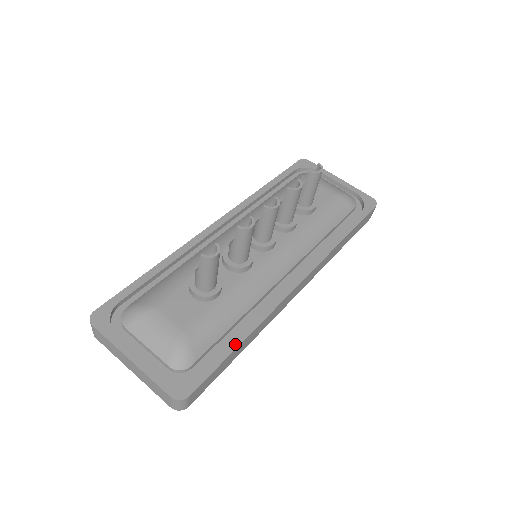
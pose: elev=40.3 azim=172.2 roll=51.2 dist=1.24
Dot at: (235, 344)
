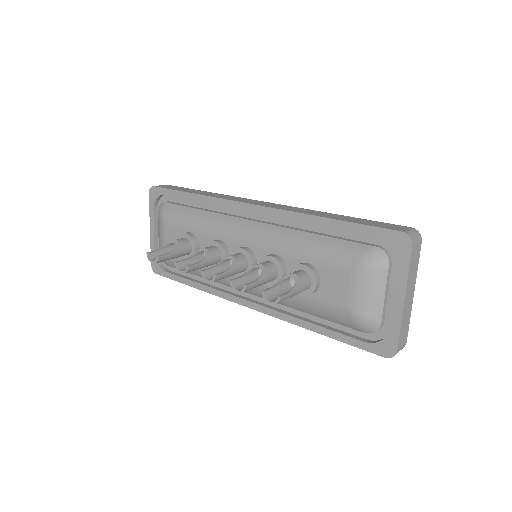
Dot at: (187, 283)
